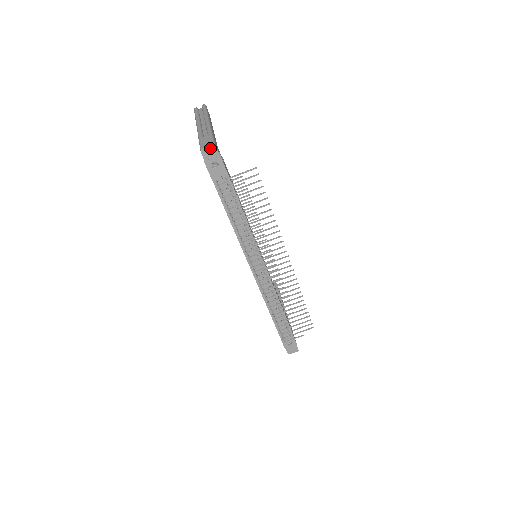
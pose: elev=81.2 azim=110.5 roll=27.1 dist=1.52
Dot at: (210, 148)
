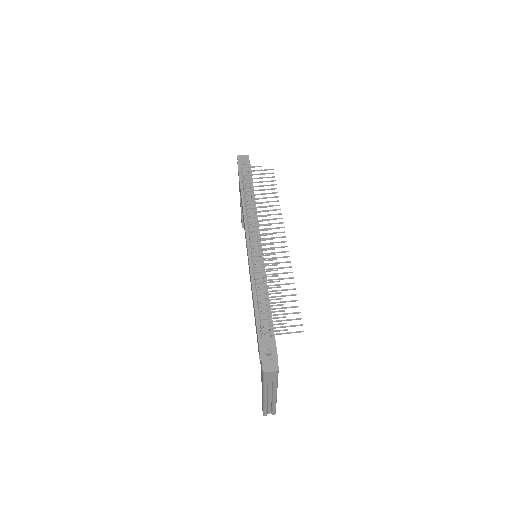
Dot at: (244, 156)
